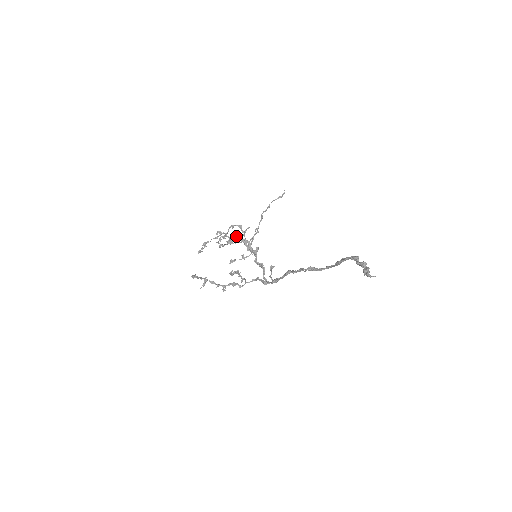
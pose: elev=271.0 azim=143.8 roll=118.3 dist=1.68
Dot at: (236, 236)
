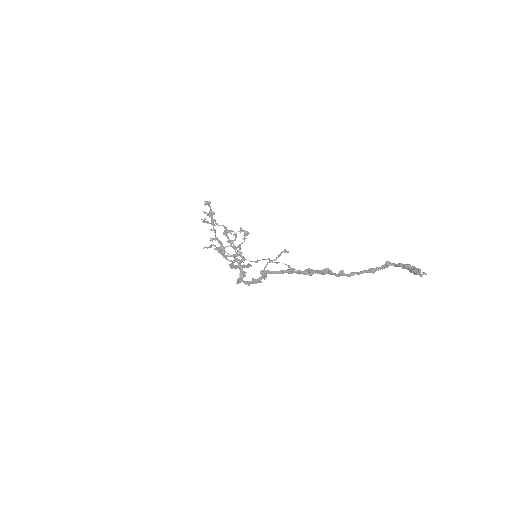
Dot at: occluded
